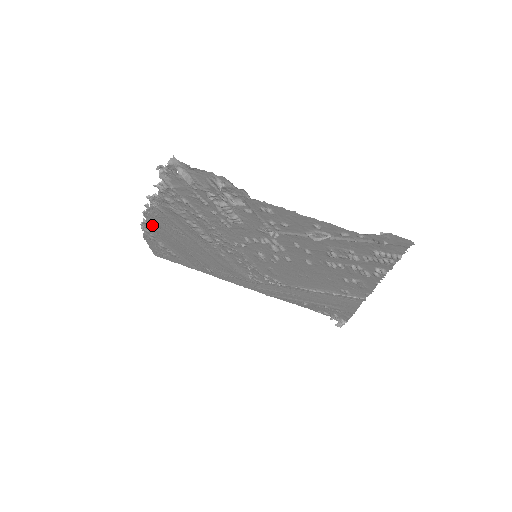
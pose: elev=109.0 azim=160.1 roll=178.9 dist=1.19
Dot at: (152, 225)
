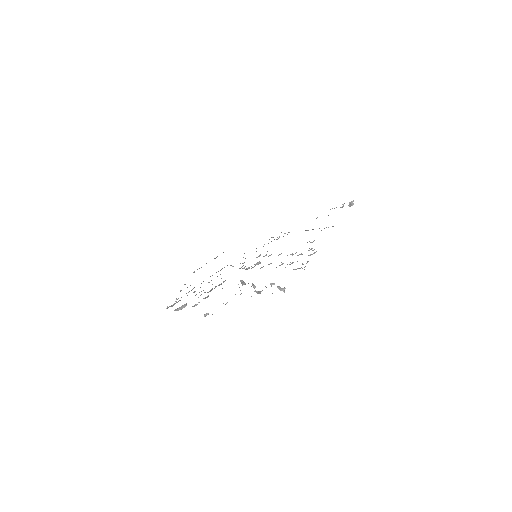
Dot at: occluded
